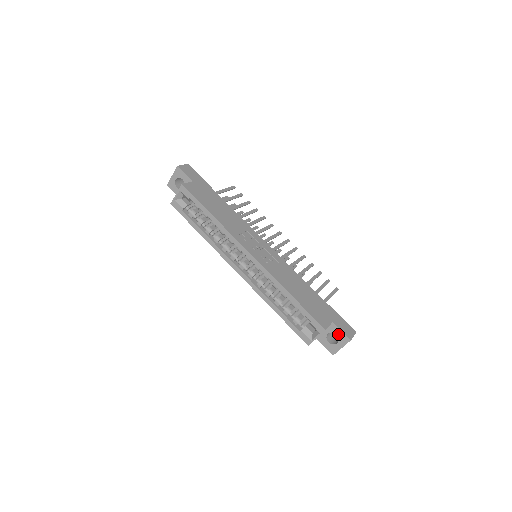
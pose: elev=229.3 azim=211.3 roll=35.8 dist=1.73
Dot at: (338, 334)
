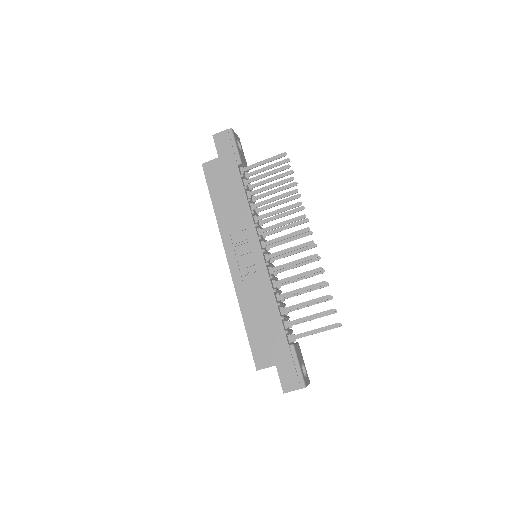
Dot at: occluded
